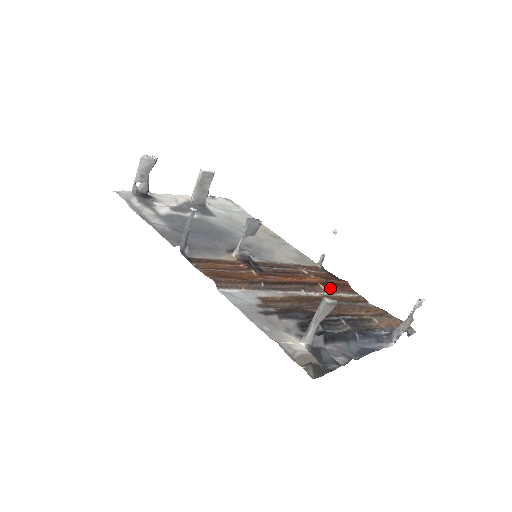
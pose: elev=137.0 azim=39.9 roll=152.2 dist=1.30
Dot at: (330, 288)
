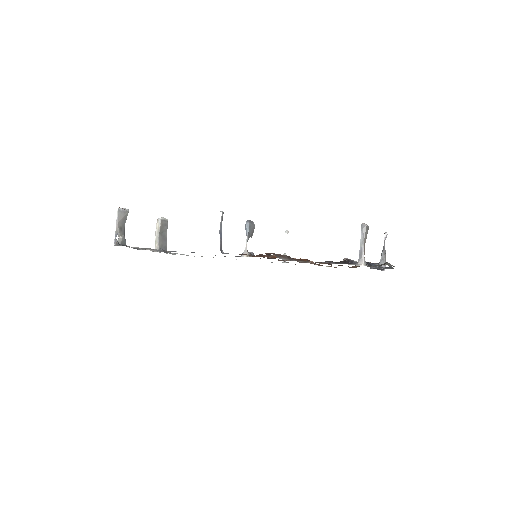
Dot at: occluded
